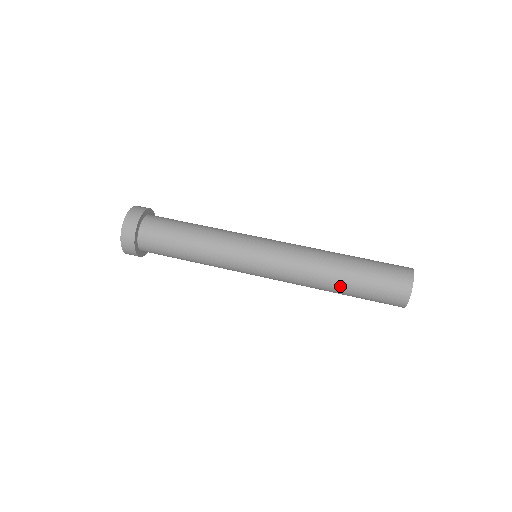
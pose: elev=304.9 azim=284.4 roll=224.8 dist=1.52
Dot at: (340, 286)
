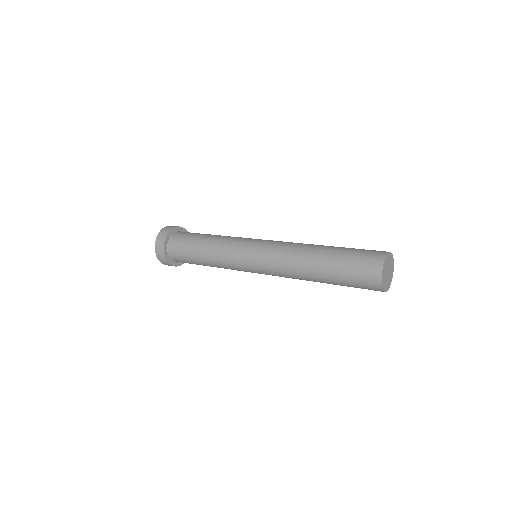
Dot at: (320, 278)
